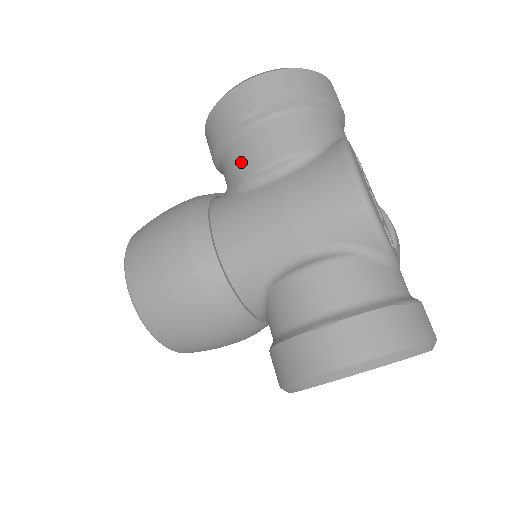
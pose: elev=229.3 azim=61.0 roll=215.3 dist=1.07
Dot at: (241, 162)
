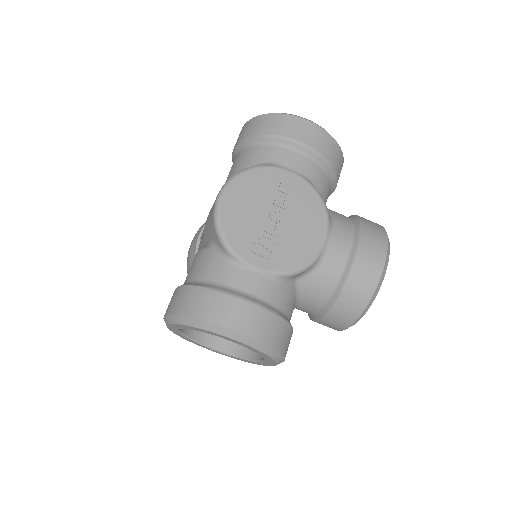
Dot at: occluded
